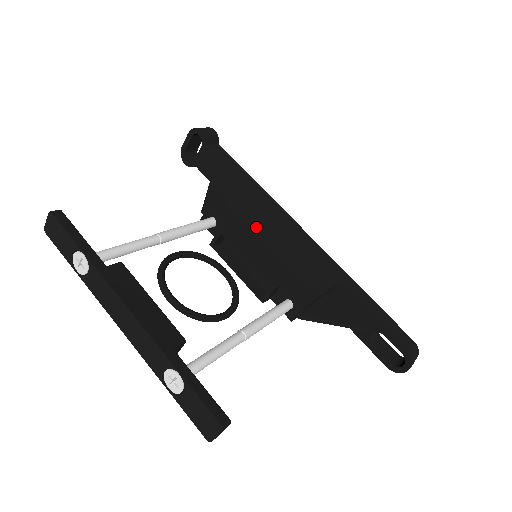
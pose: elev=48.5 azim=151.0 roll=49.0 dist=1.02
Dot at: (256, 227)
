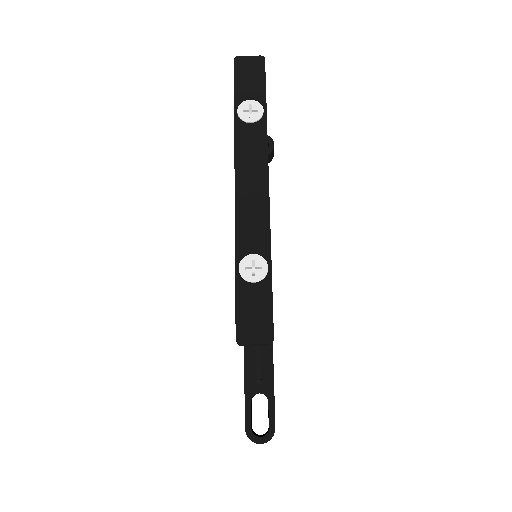
Dot at: occluded
